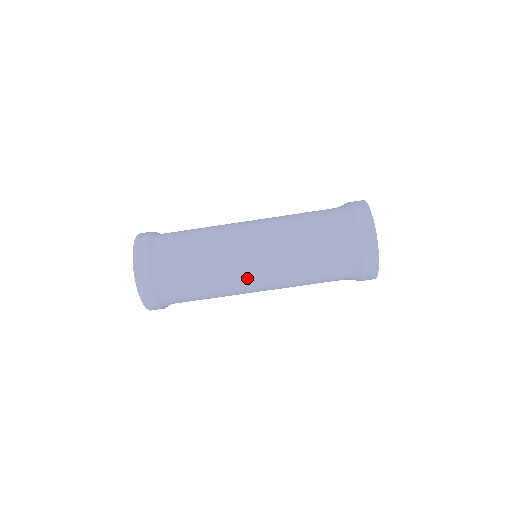
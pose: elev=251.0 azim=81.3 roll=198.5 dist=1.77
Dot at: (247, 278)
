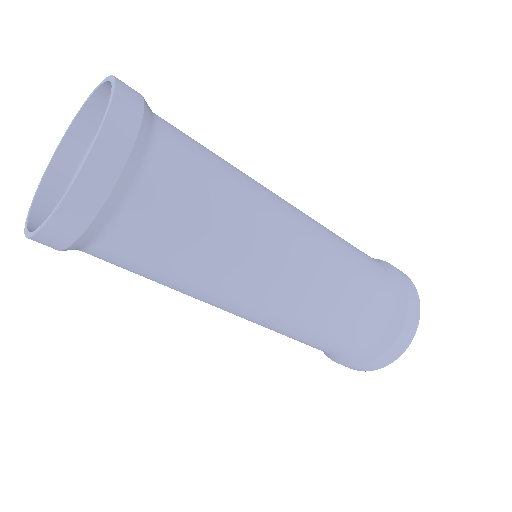
Dot at: occluded
